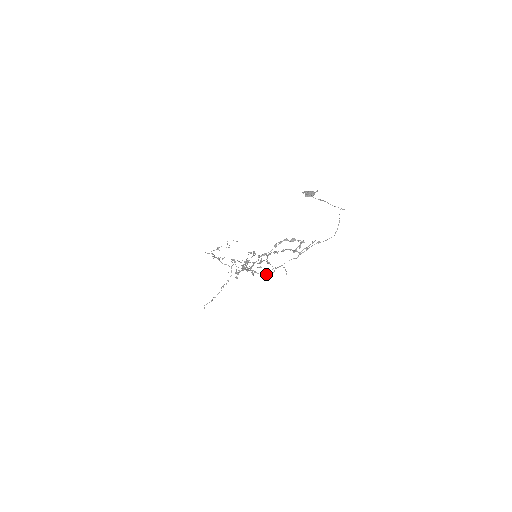
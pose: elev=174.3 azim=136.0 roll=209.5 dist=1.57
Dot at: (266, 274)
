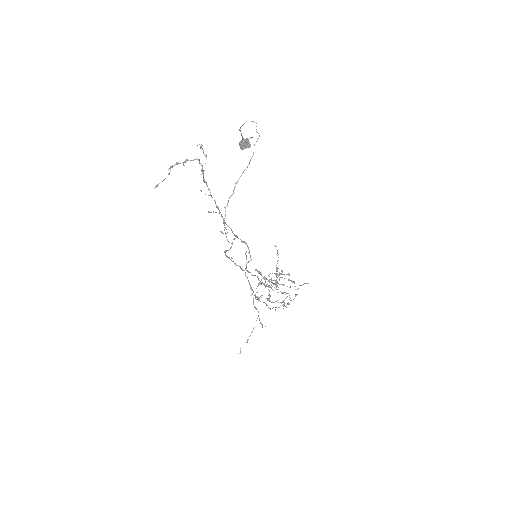
Dot at: occluded
